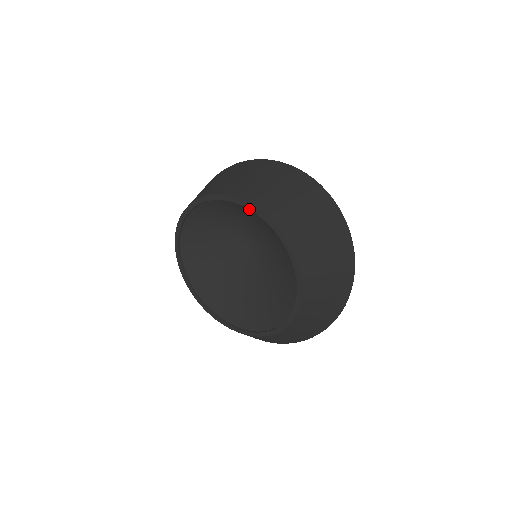
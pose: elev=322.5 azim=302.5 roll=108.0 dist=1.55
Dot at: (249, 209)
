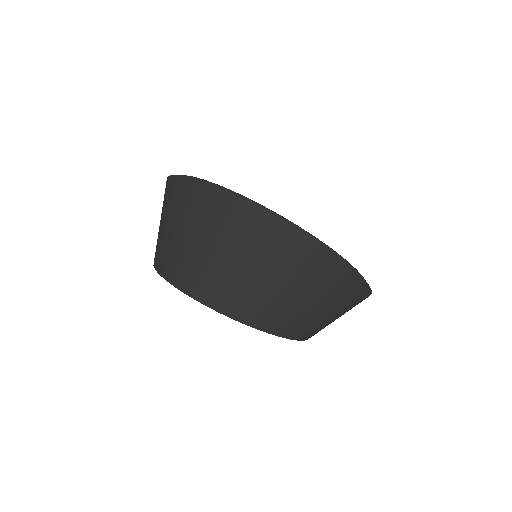
Dot at: (214, 309)
